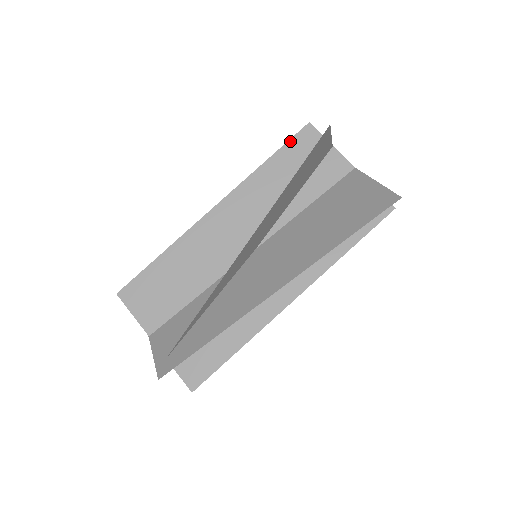
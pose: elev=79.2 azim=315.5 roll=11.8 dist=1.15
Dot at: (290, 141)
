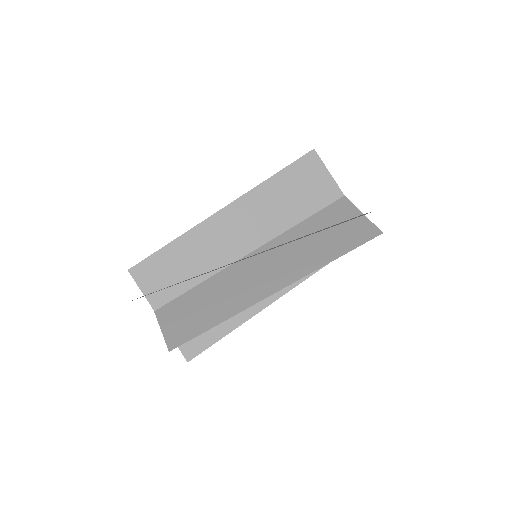
Dot at: (296, 162)
